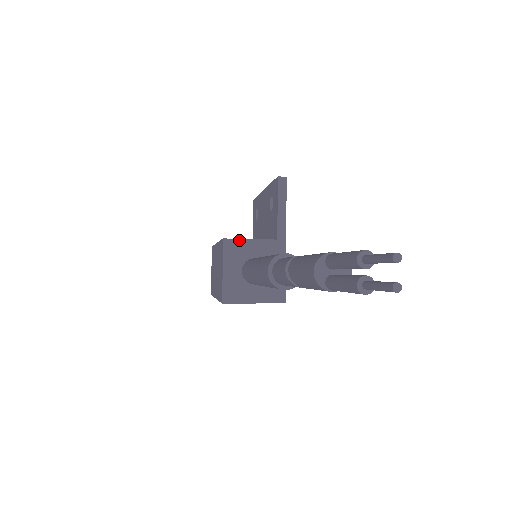
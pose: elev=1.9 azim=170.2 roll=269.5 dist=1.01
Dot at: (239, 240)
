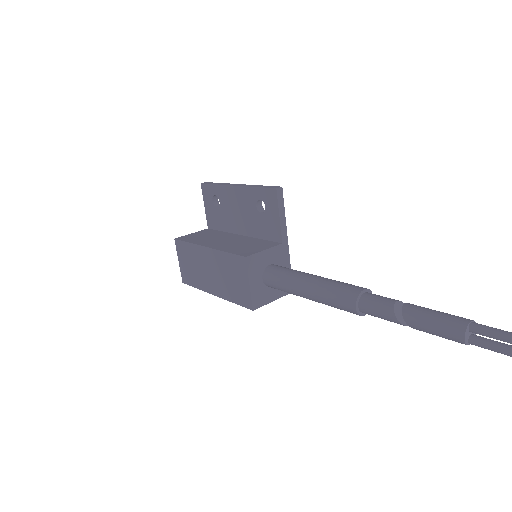
Dot at: (257, 254)
